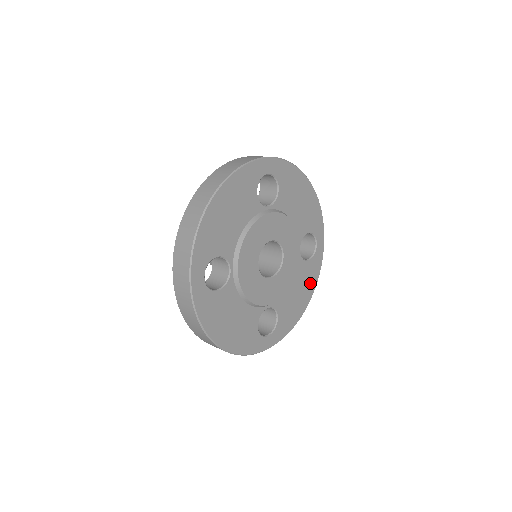
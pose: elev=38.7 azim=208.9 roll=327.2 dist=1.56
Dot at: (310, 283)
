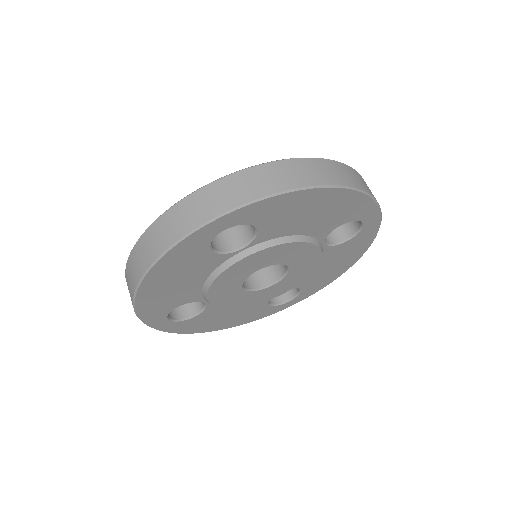
Dot at: (355, 251)
